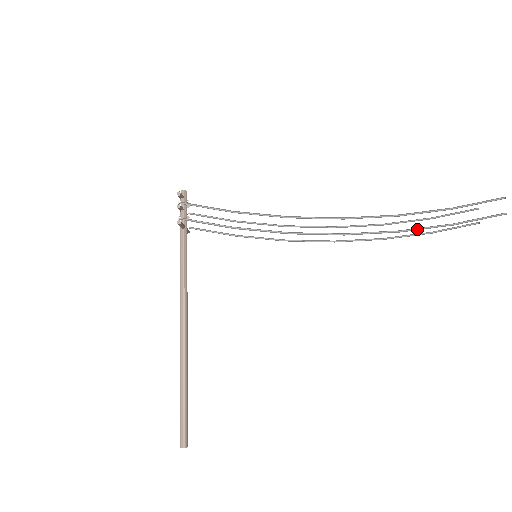
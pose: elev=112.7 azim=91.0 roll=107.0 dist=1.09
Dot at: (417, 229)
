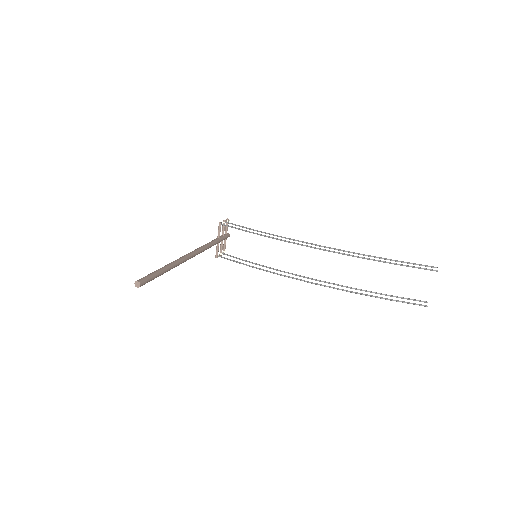
Dot at: (370, 259)
